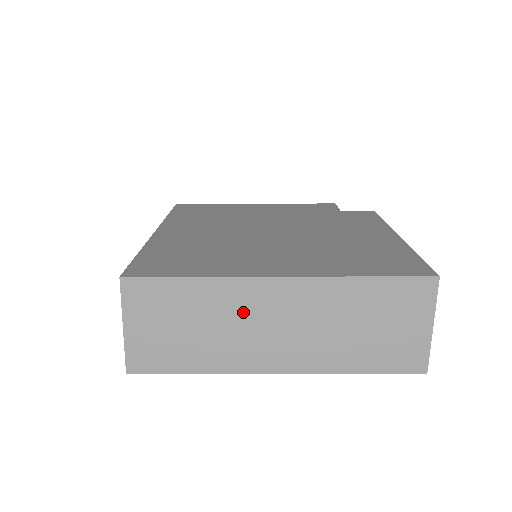
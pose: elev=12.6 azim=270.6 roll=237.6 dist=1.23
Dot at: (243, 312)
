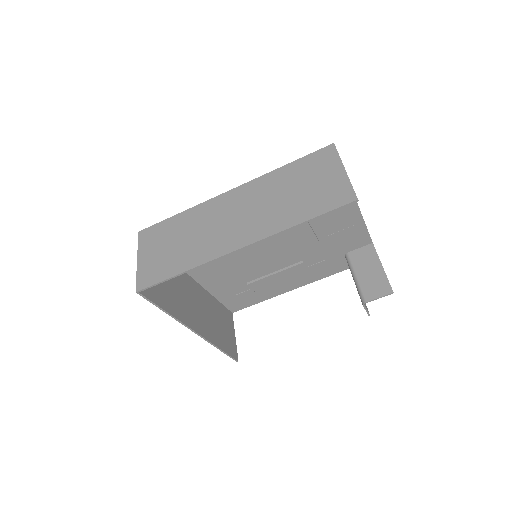
Dot at: (211, 219)
